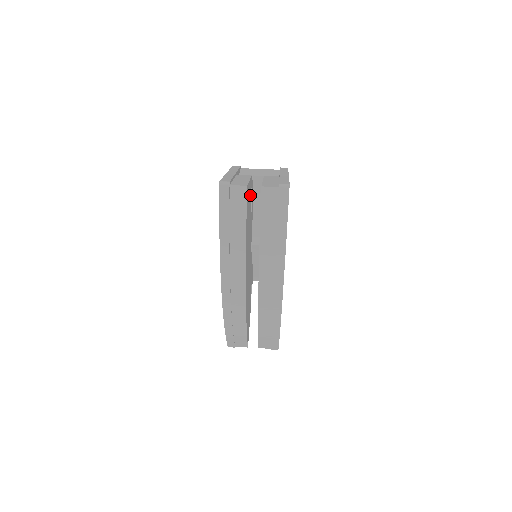
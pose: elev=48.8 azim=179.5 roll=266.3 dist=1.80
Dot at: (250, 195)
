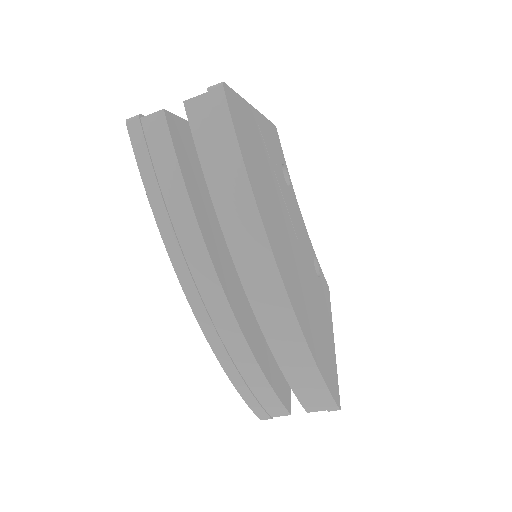
Dot at: occluded
